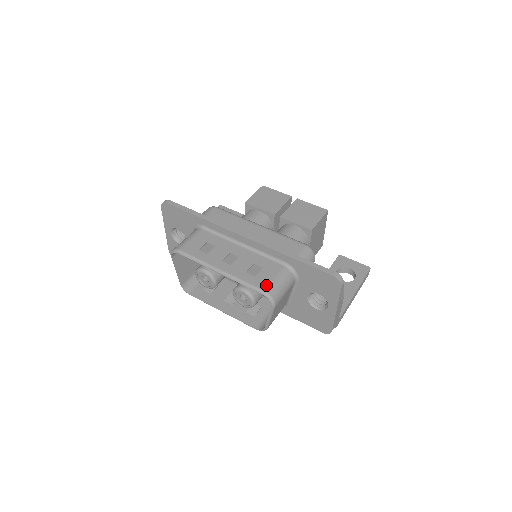
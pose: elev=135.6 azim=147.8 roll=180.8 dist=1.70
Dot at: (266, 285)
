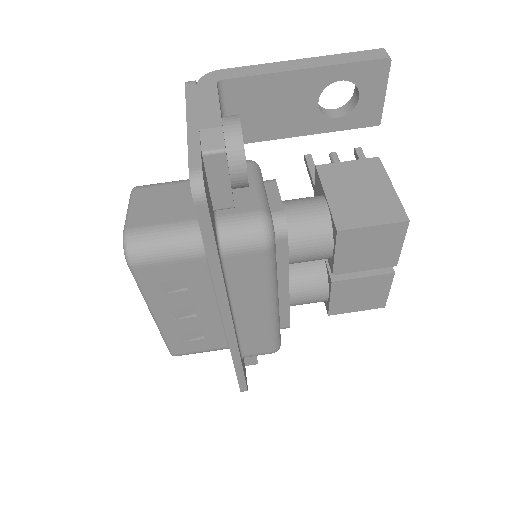
Dot at: (182, 353)
